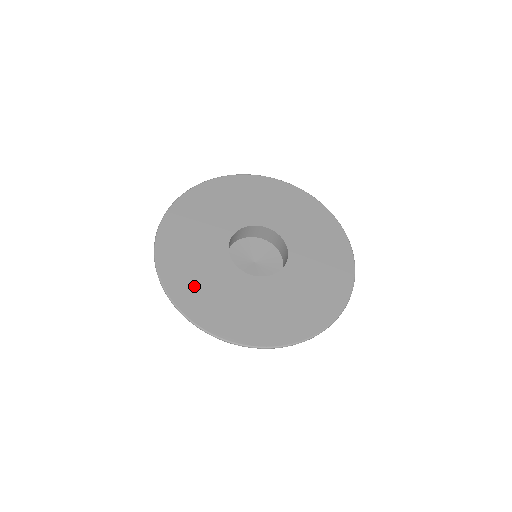
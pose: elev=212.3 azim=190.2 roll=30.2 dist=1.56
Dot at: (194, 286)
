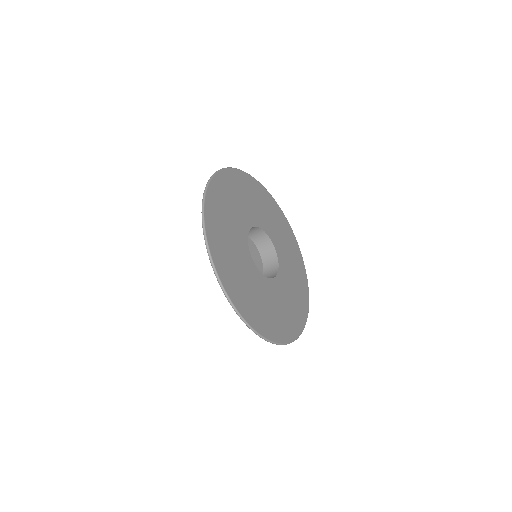
Dot at: (257, 308)
